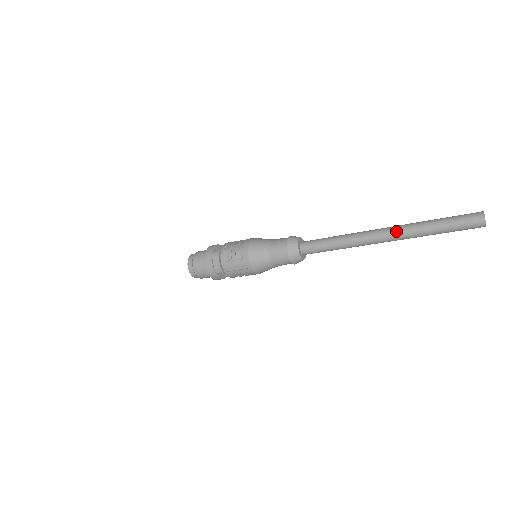
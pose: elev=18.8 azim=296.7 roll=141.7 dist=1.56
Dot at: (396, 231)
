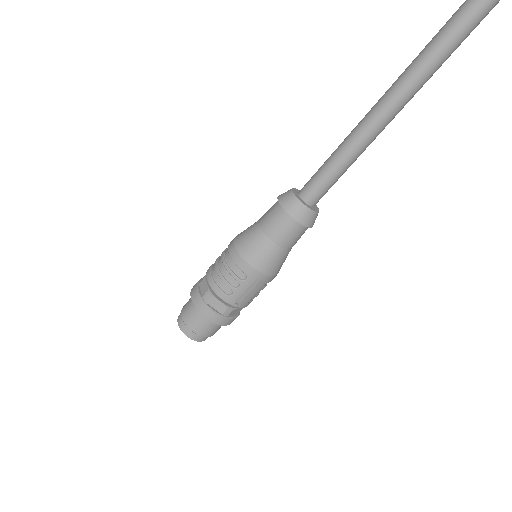
Dot at: (415, 74)
